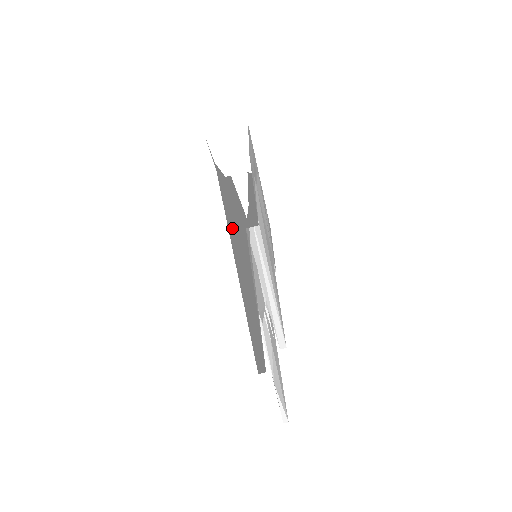
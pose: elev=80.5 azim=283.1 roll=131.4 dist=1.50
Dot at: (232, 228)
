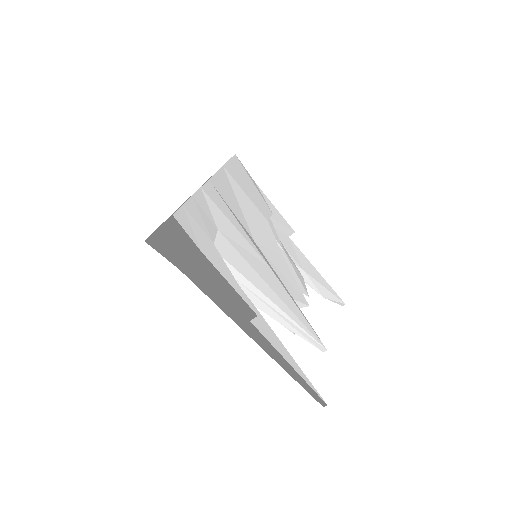
Dot at: (237, 312)
